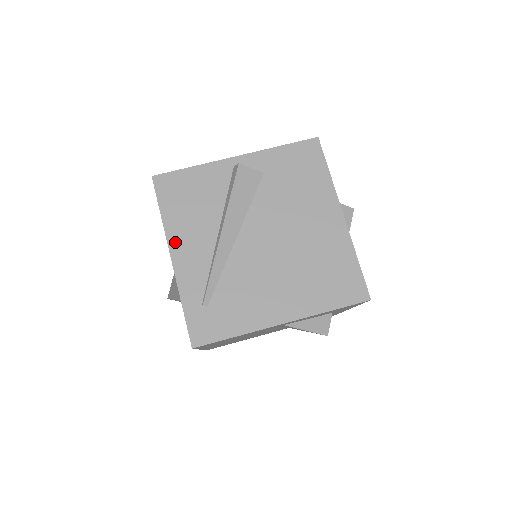
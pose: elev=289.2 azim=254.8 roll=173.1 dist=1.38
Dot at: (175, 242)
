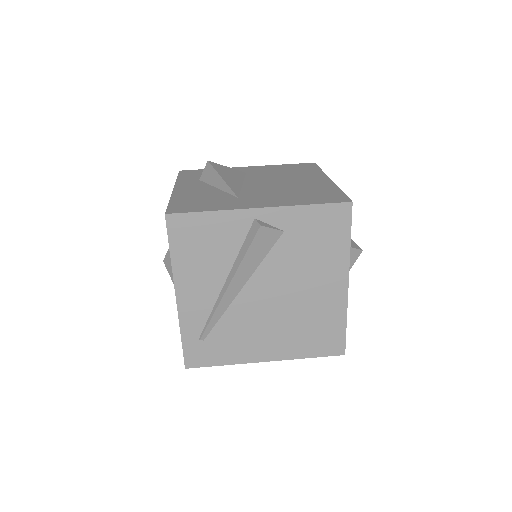
Dot at: (182, 284)
